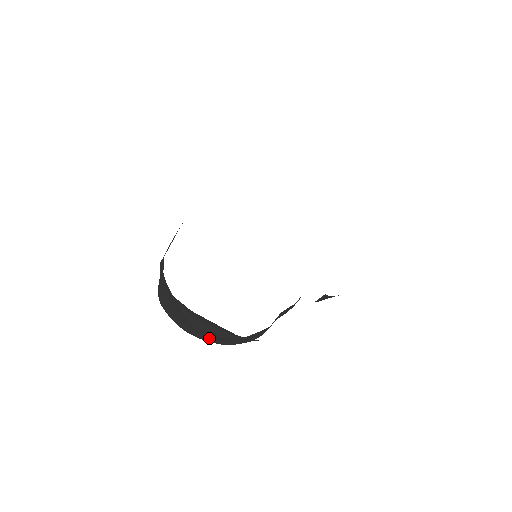
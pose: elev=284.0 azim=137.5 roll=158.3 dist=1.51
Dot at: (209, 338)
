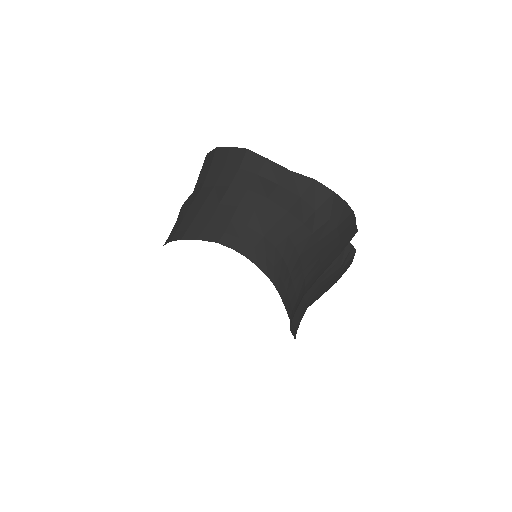
Dot at: (262, 243)
